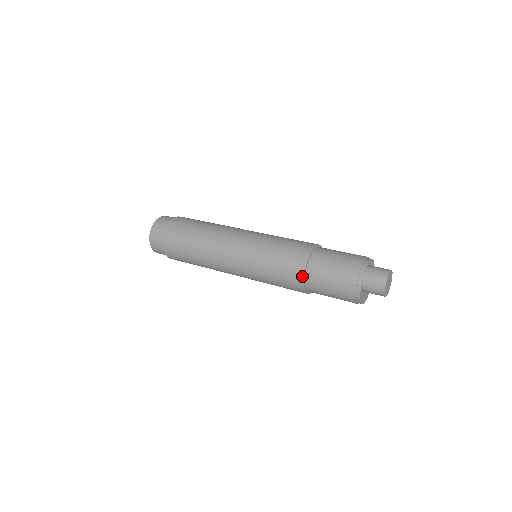
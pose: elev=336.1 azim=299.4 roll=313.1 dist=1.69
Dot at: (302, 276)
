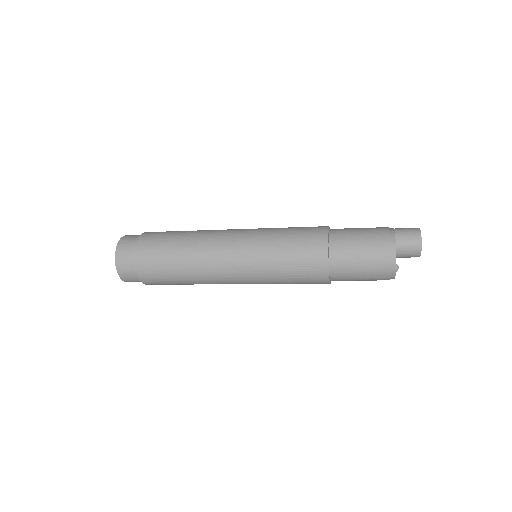
Dot at: (326, 235)
